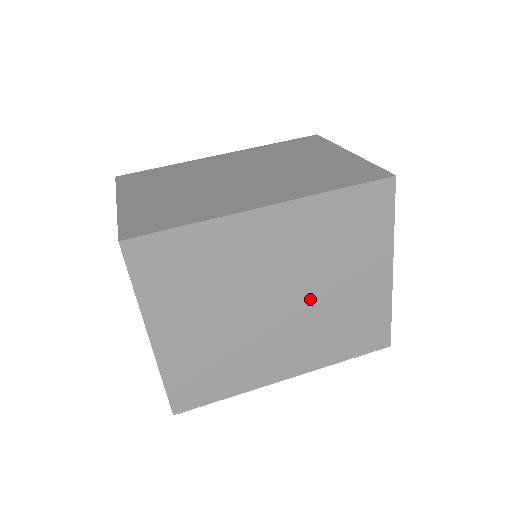
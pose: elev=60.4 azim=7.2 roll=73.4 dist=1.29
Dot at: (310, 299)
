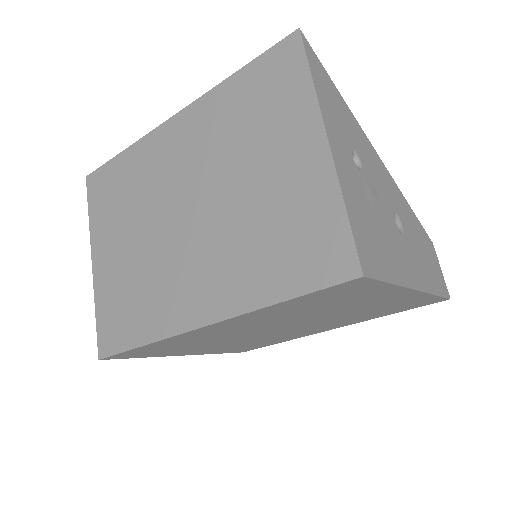
Dot at: (316, 320)
